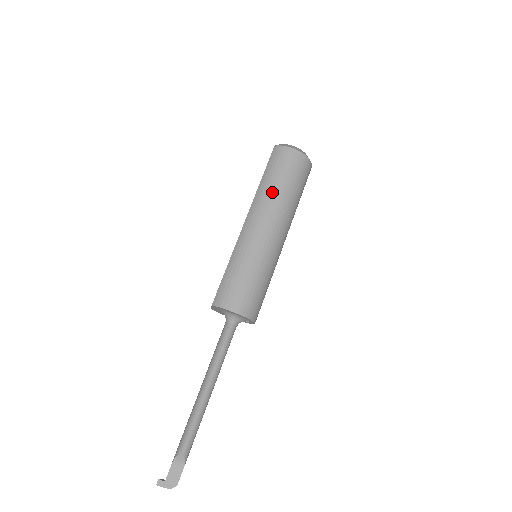
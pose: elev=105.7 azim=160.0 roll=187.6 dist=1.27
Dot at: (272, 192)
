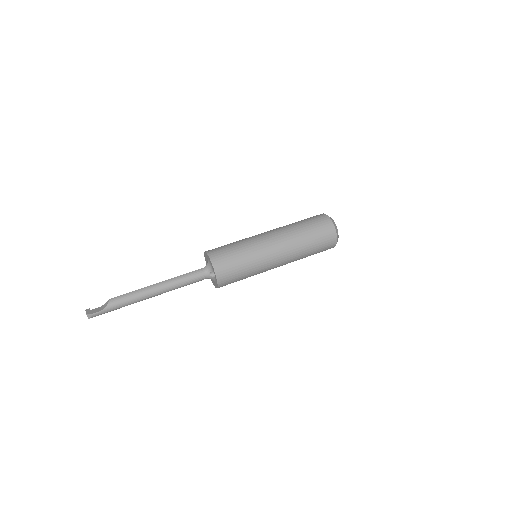
Dot at: (290, 224)
